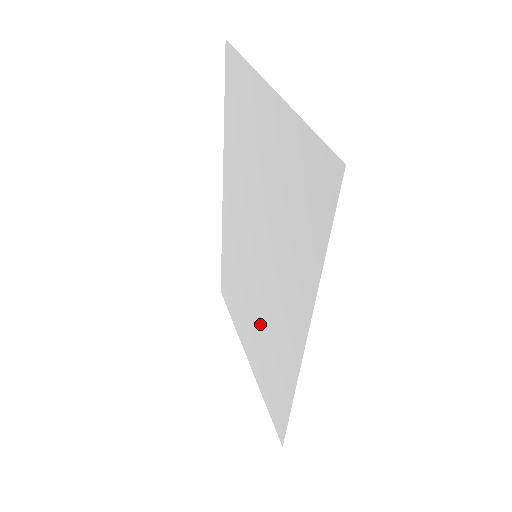
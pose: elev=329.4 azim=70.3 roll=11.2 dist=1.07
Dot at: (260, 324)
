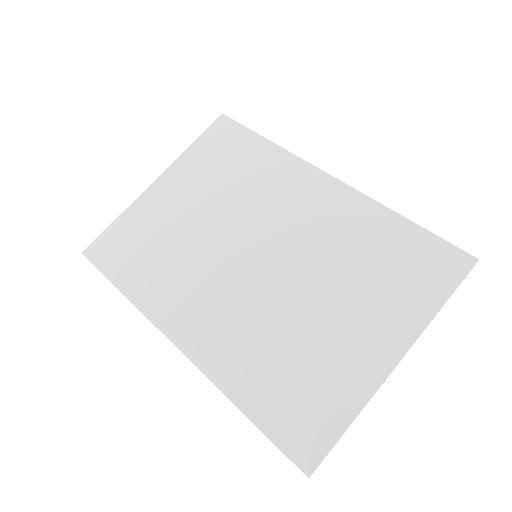
Dot at: (329, 274)
